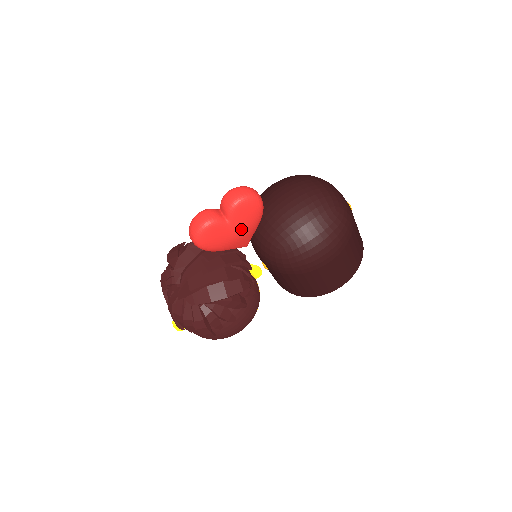
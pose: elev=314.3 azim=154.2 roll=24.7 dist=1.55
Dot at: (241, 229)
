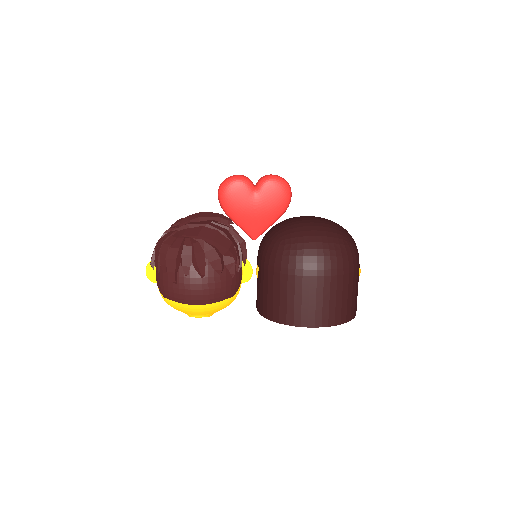
Dot at: (261, 206)
